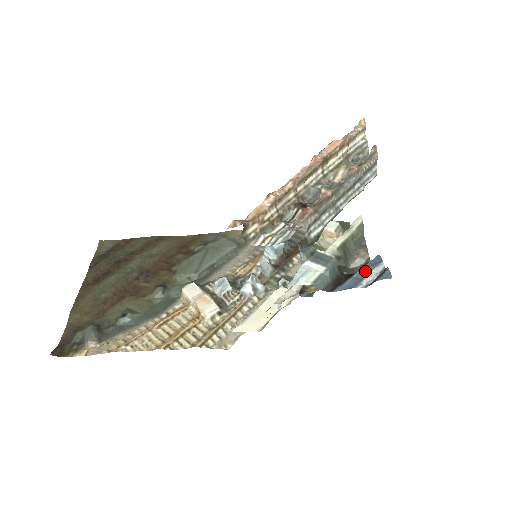
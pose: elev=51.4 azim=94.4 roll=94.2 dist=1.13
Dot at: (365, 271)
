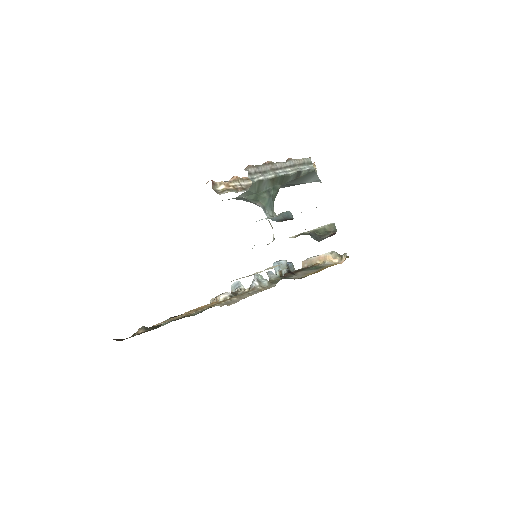
Dot at: occluded
